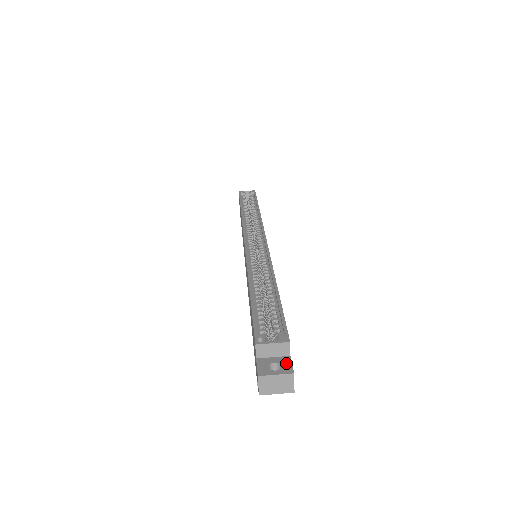
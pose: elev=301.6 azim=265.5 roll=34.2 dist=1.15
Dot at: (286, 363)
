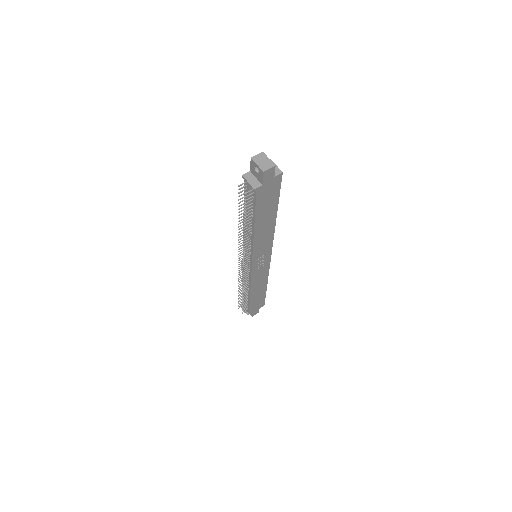
Dot at: (273, 170)
